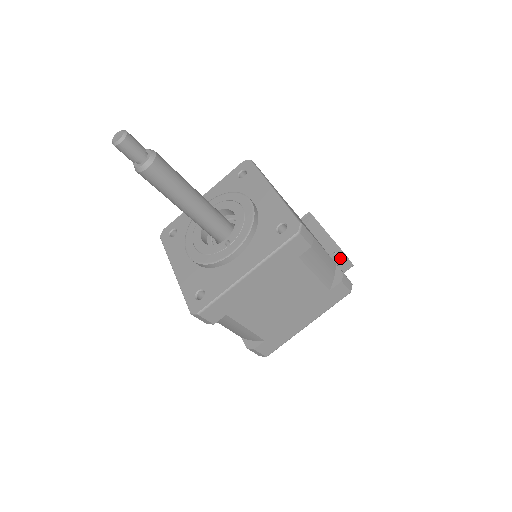
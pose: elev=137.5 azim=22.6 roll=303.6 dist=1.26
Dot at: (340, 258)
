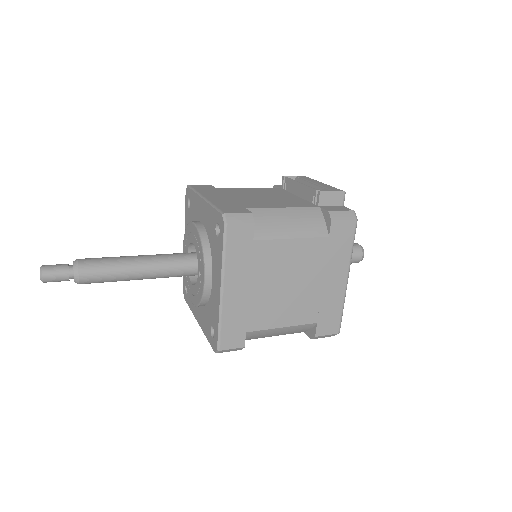
Dot at: (320, 199)
